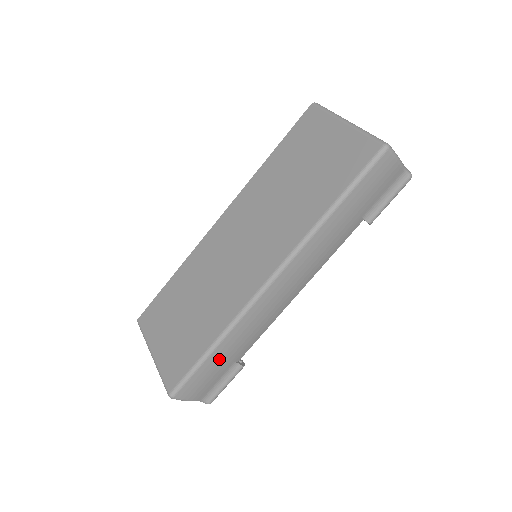
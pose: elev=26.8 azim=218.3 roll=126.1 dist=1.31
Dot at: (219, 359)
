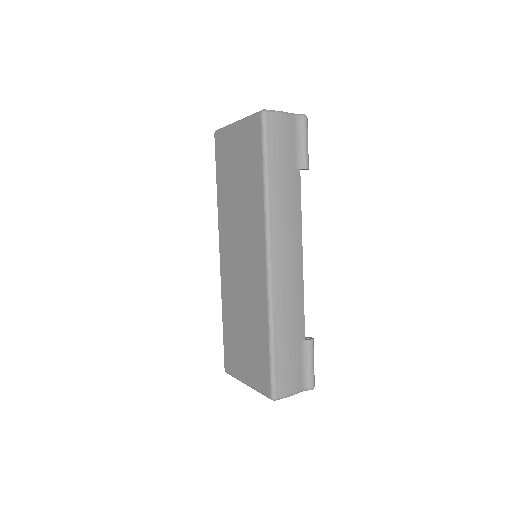
Dot at: (284, 345)
